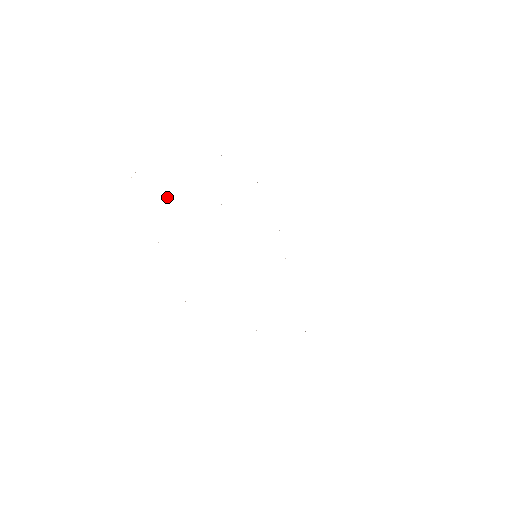
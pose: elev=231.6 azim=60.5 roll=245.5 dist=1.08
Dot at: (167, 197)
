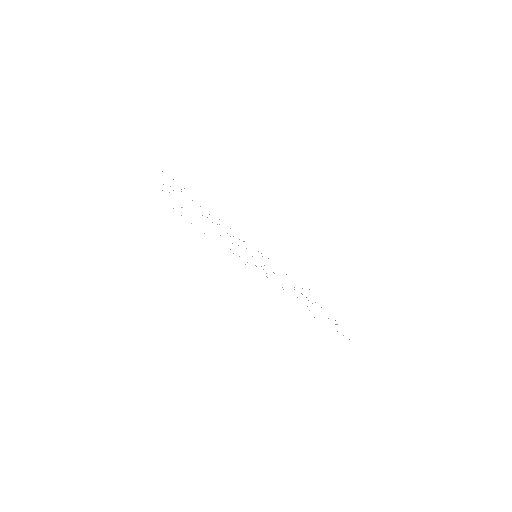
Dot at: occluded
